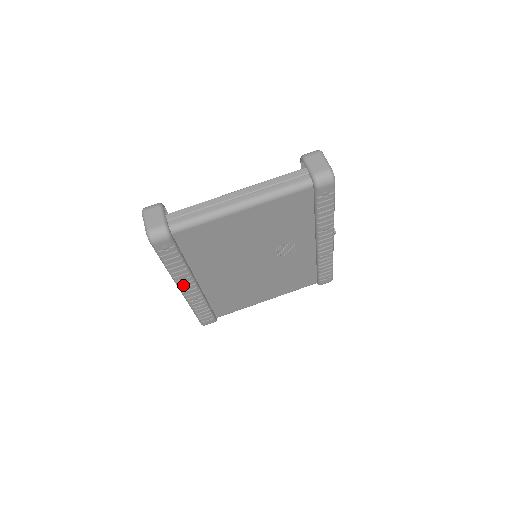
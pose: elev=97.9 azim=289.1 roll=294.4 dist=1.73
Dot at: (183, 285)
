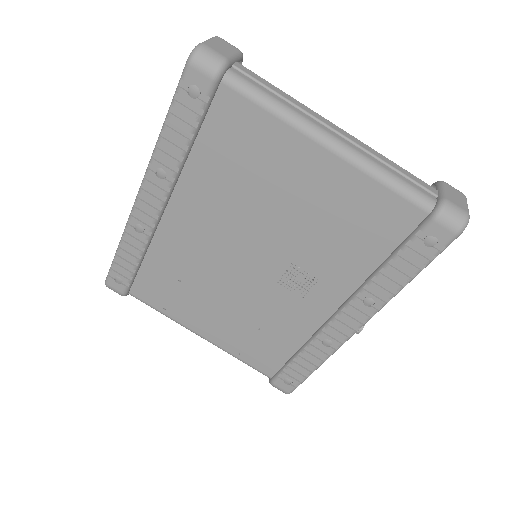
Dot at: (150, 185)
